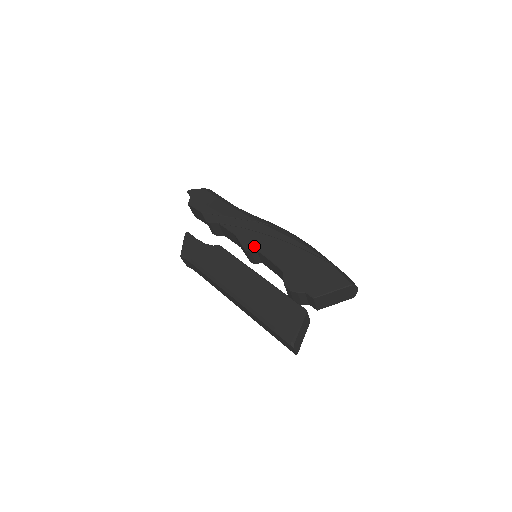
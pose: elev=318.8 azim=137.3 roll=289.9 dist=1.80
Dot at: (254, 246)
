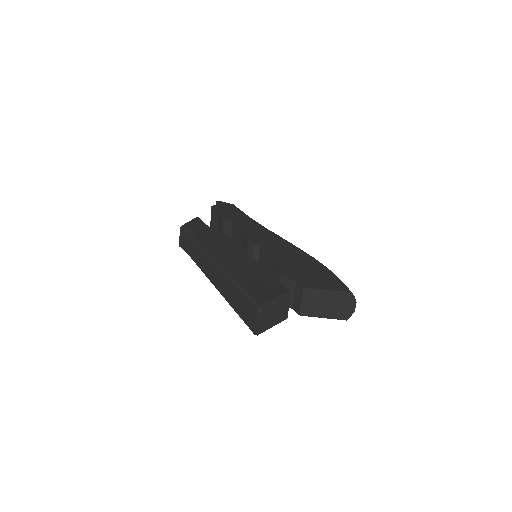
Dot at: (260, 242)
